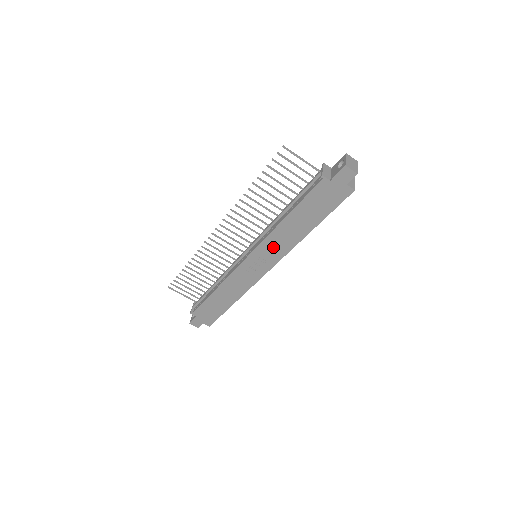
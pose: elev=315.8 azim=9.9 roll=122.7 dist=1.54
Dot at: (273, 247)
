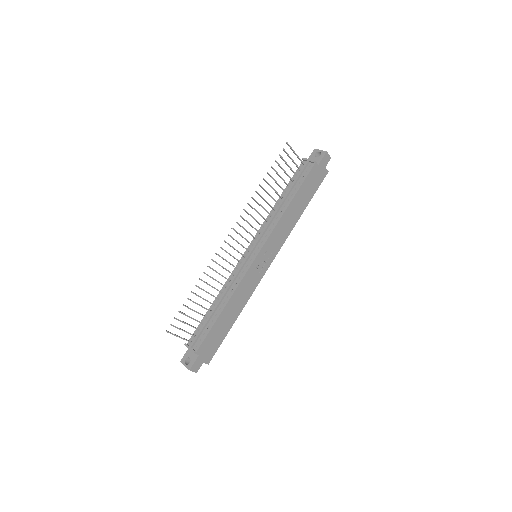
Dot at: (277, 237)
